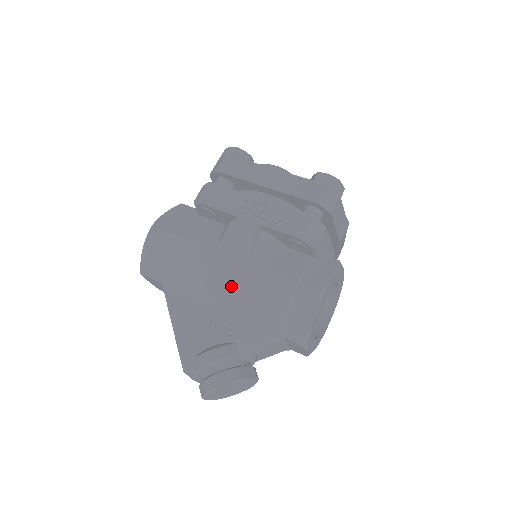
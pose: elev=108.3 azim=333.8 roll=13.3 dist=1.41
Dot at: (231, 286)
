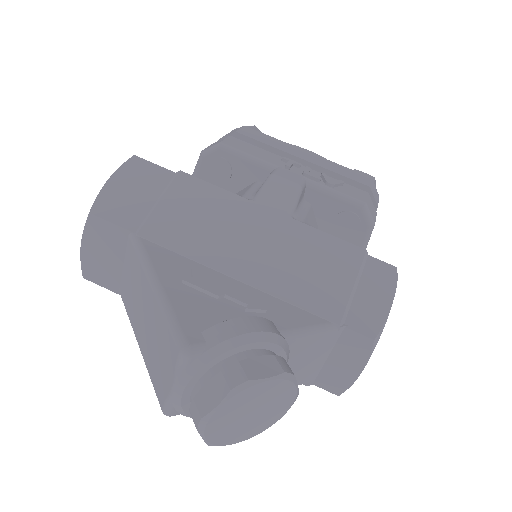
Dot at: (264, 245)
